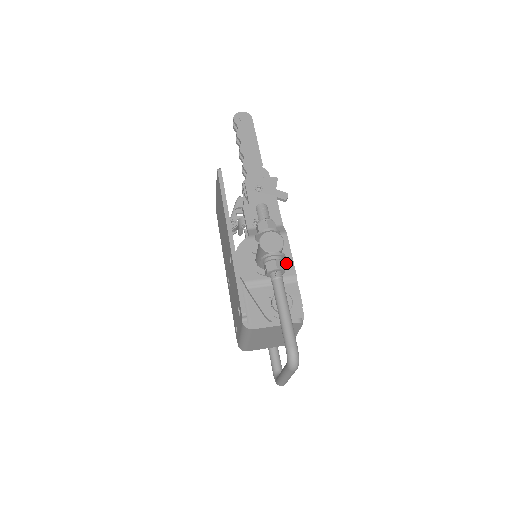
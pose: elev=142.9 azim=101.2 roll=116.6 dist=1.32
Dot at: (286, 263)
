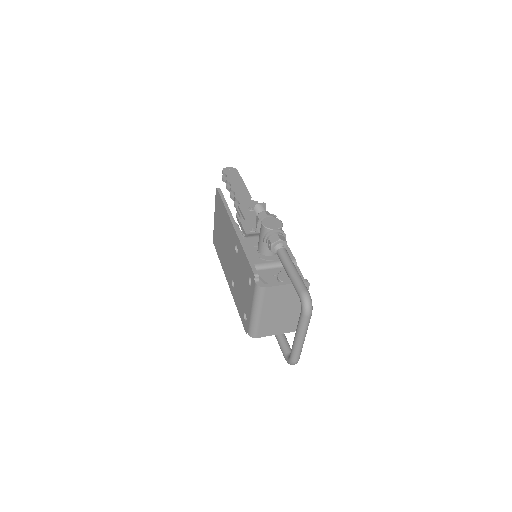
Dot at: occluded
